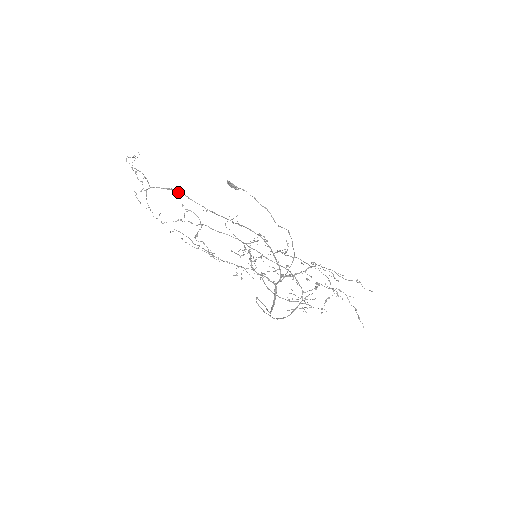
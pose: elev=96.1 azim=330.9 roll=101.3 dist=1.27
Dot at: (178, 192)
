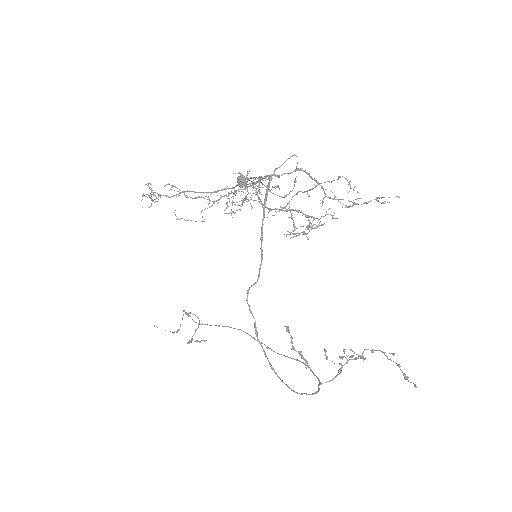
Dot at: (185, 191)
